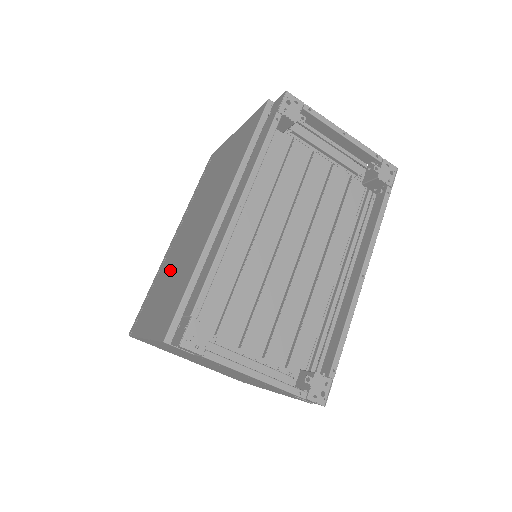
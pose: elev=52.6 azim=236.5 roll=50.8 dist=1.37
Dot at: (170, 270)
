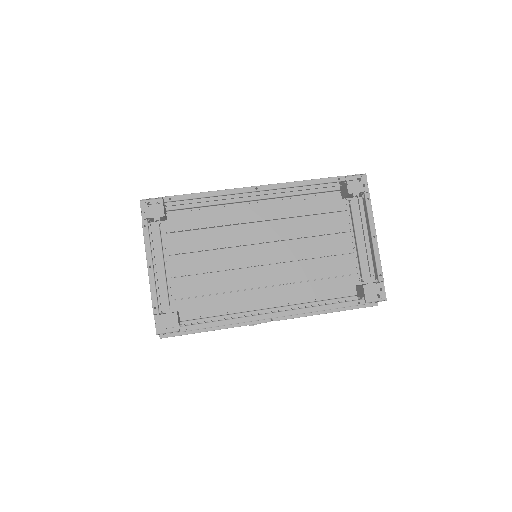
Dot at: occluded
